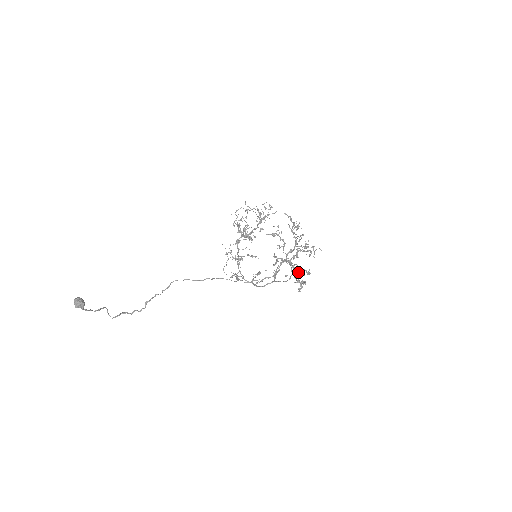
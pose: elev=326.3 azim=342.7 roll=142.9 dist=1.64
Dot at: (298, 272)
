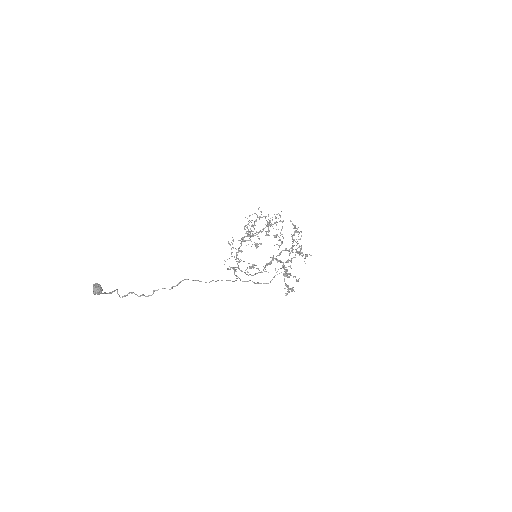
Dot at: (289, 277)
